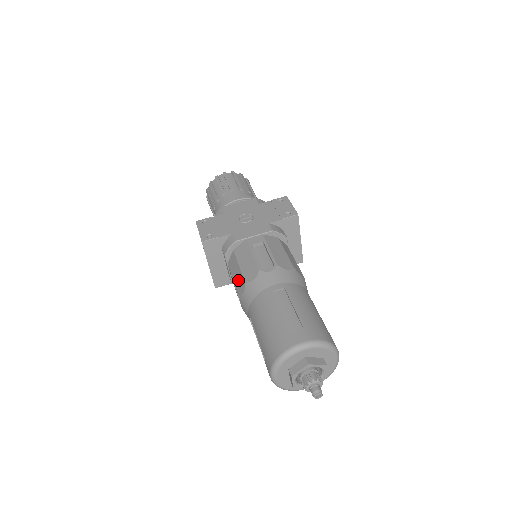
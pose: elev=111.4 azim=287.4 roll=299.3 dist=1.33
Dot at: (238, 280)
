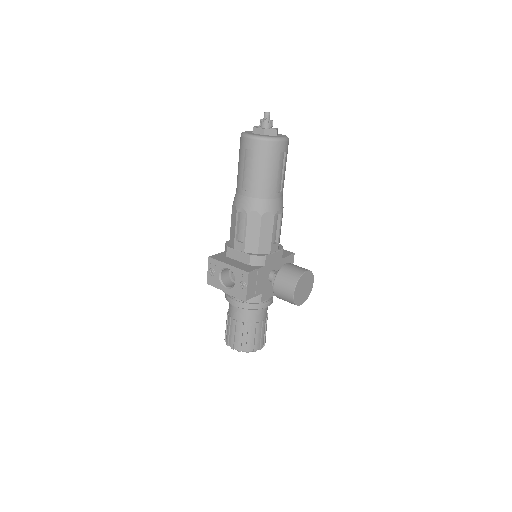
Dot at: (233, 219)
